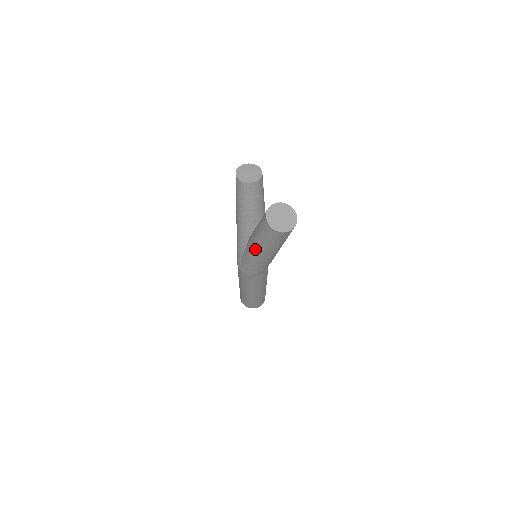
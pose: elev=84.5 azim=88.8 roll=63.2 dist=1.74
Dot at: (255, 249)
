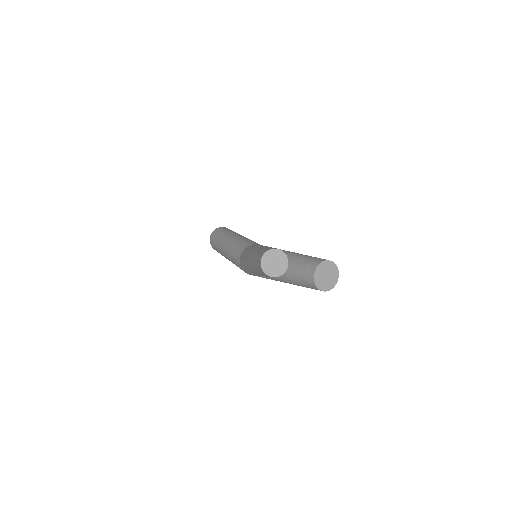
Dot at: occluded
